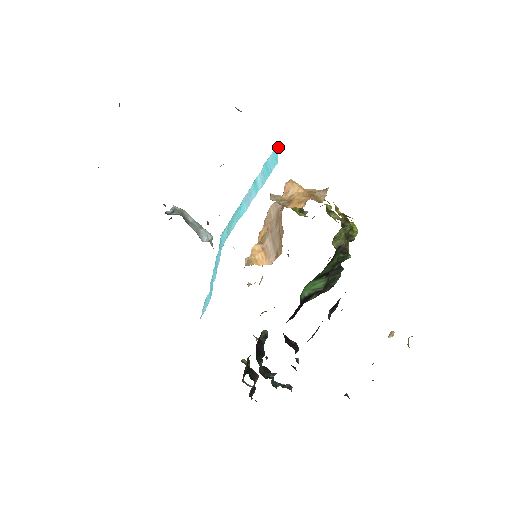
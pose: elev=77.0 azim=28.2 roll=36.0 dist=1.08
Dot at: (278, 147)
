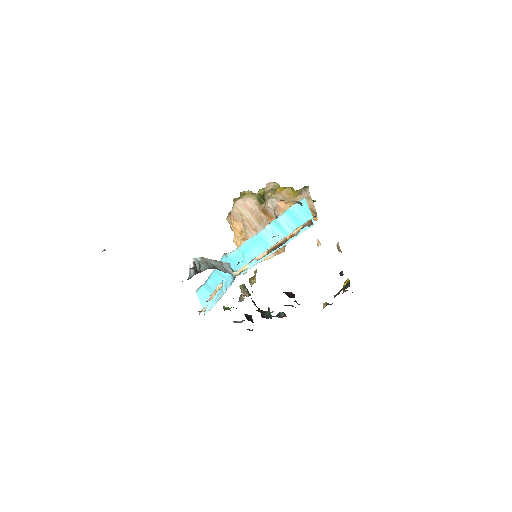
Dot at: occluded
